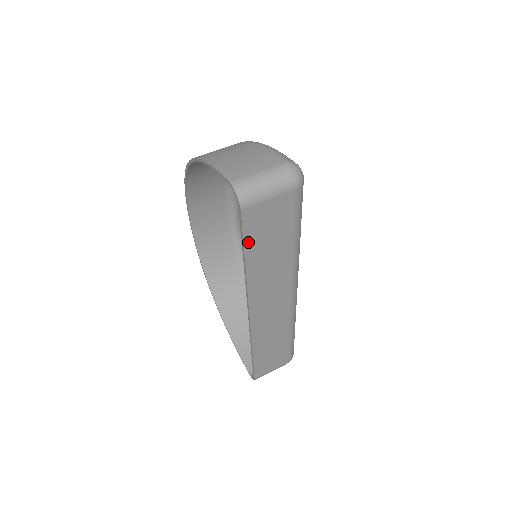
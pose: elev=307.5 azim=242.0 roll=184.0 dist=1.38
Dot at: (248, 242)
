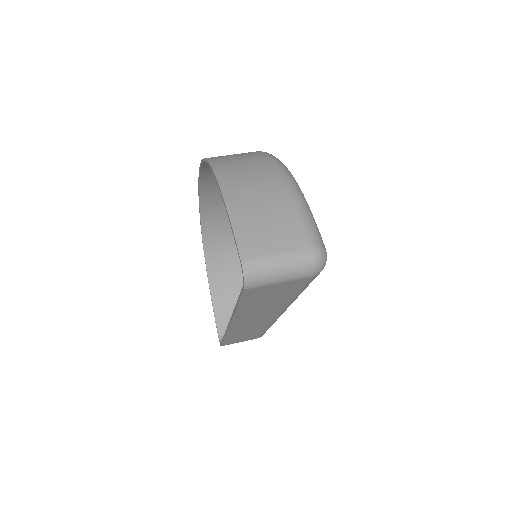
Dot at: (244, 301)
